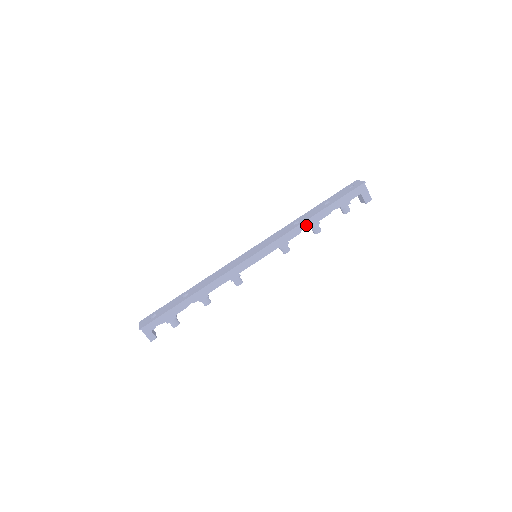
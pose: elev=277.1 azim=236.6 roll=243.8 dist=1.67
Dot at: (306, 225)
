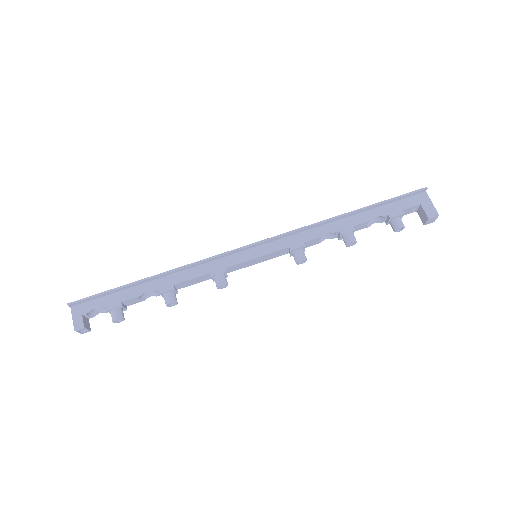
Dot at: (333, 227)
